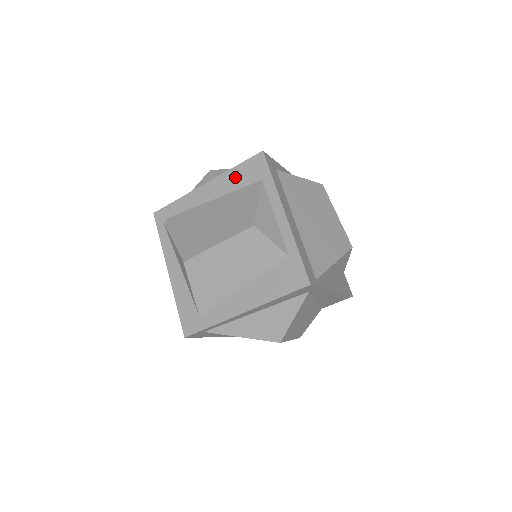
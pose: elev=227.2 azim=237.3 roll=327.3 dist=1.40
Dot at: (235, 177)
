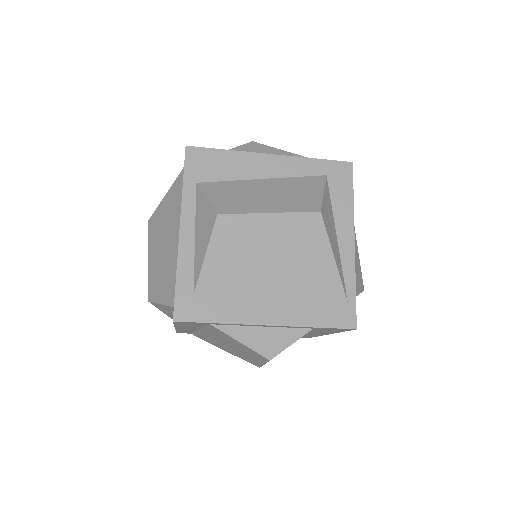
Dot at: (187, 326)
